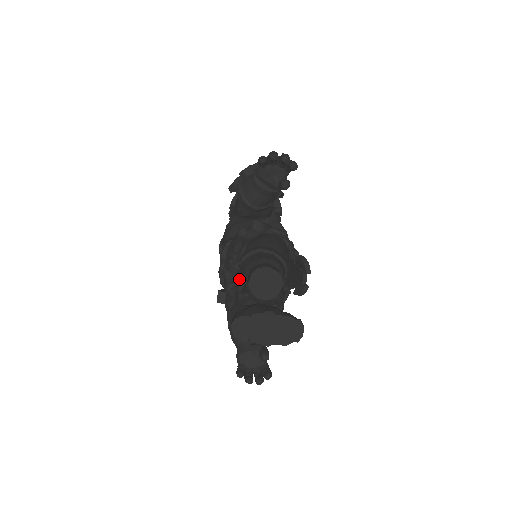
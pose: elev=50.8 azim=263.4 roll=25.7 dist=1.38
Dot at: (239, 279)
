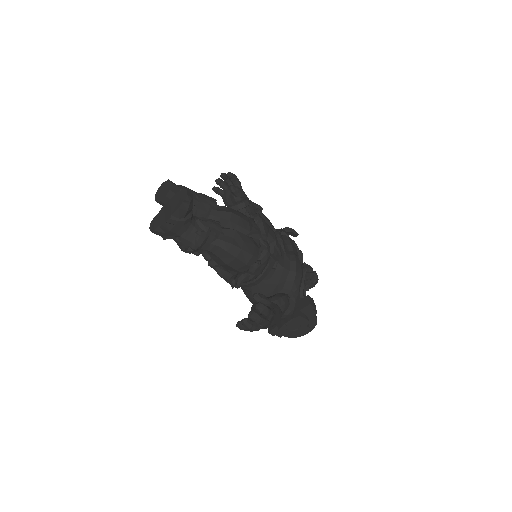
Dot at: occluded
